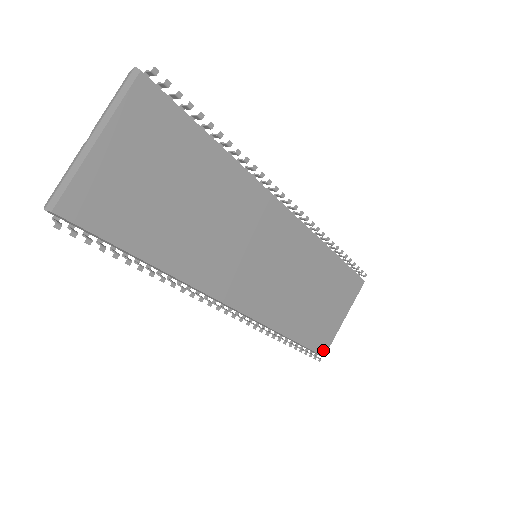
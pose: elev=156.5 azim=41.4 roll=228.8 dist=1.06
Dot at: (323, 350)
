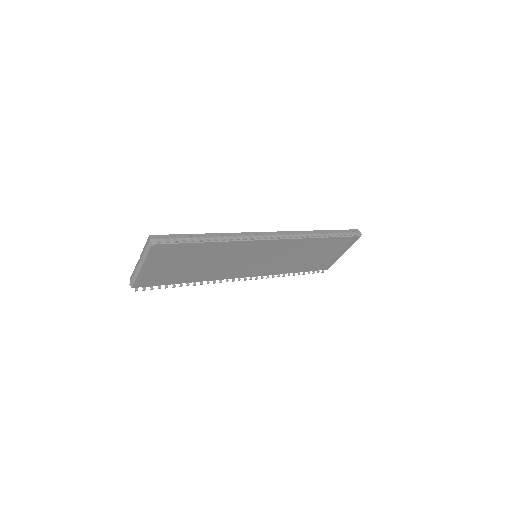
Dot at: (326, 268)
